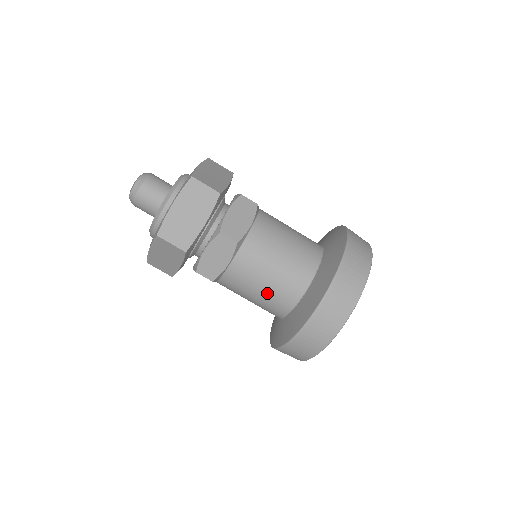
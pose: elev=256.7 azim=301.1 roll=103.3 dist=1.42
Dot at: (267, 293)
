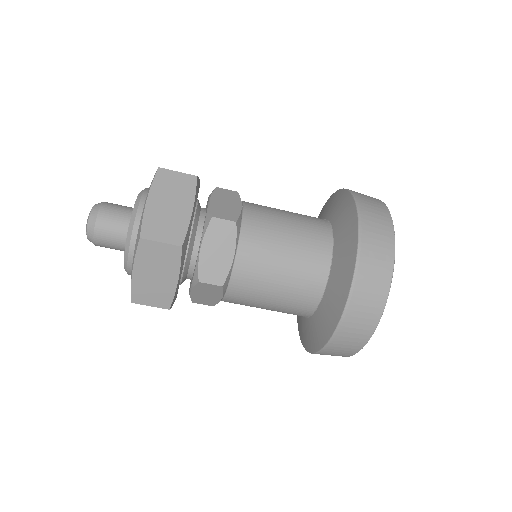
Dot at: (275, 310)
